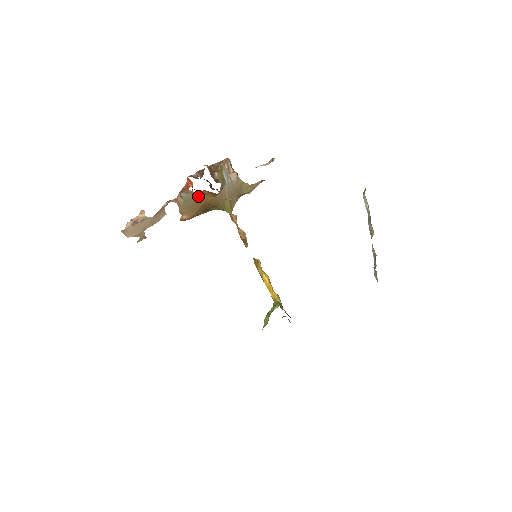
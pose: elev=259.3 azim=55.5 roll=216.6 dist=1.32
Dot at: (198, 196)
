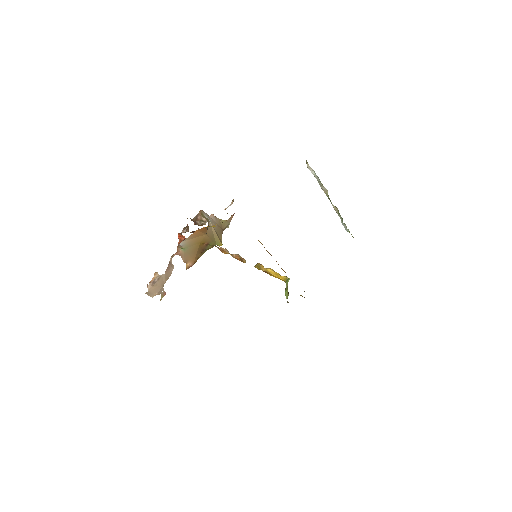
Dot at: (193, 240)
